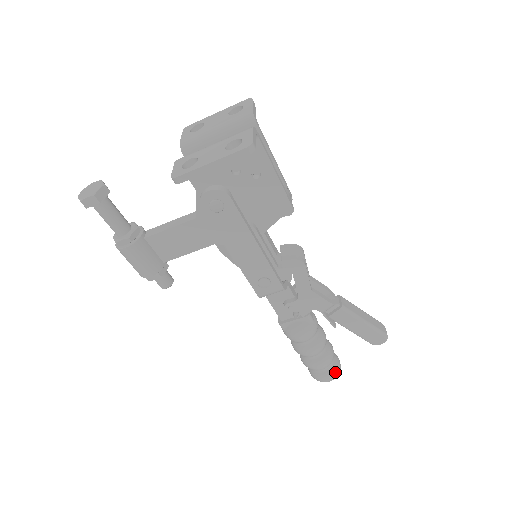
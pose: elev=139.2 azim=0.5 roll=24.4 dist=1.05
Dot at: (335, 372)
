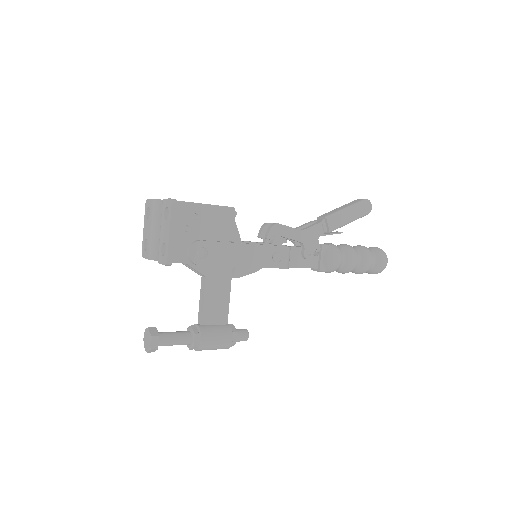
Dot at: (381, 253)
